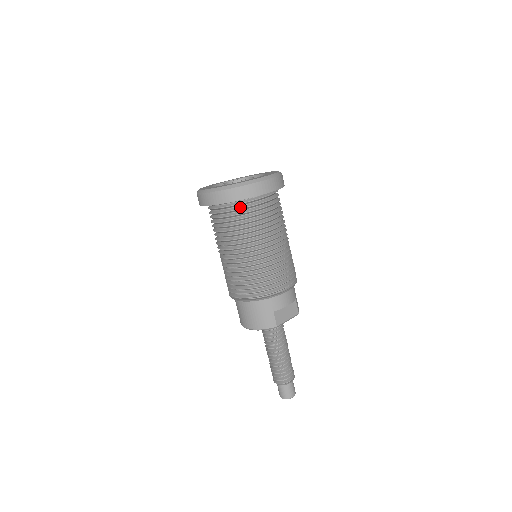
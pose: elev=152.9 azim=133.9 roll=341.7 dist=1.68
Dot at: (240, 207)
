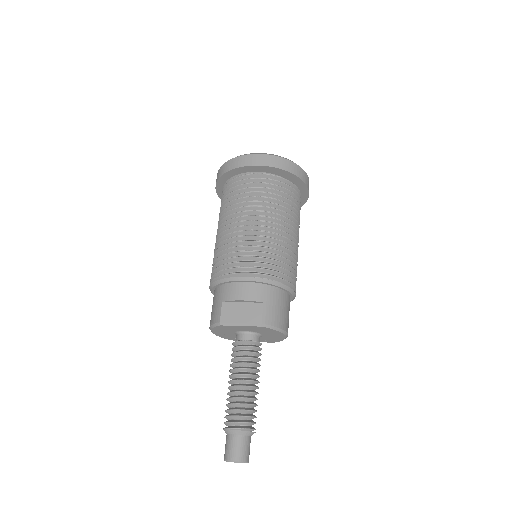
Dot at: (228, 187)
